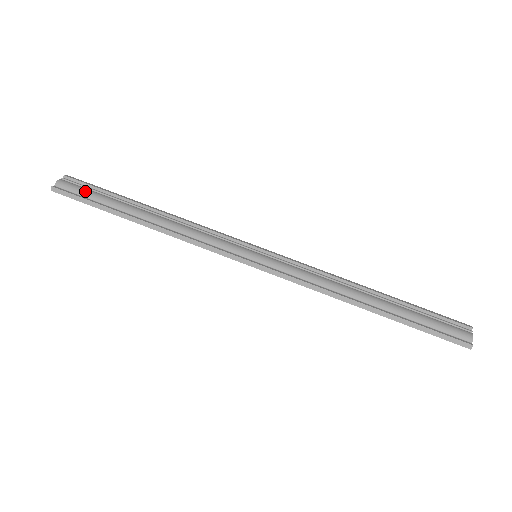
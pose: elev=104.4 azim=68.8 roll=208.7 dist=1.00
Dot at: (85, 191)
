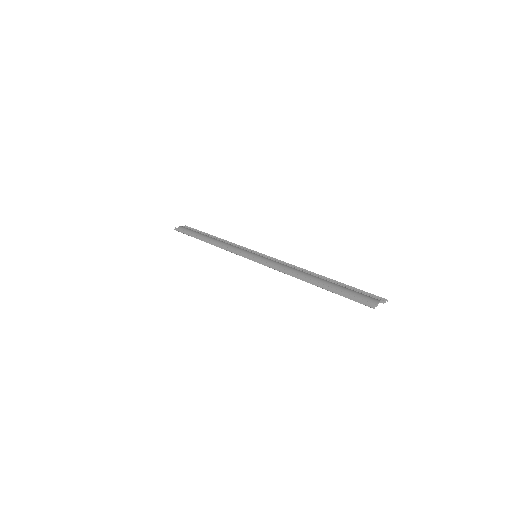
Dot at: (189, 229)
